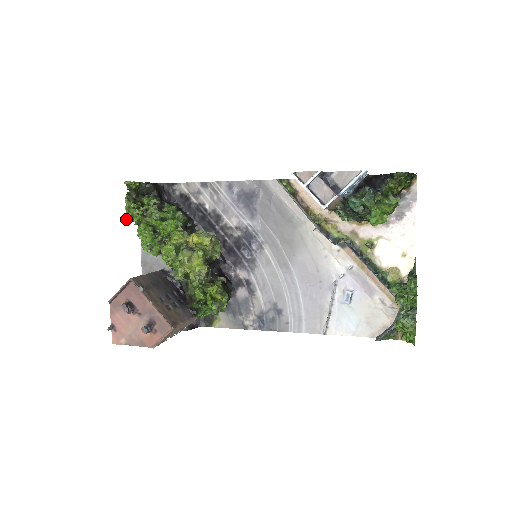
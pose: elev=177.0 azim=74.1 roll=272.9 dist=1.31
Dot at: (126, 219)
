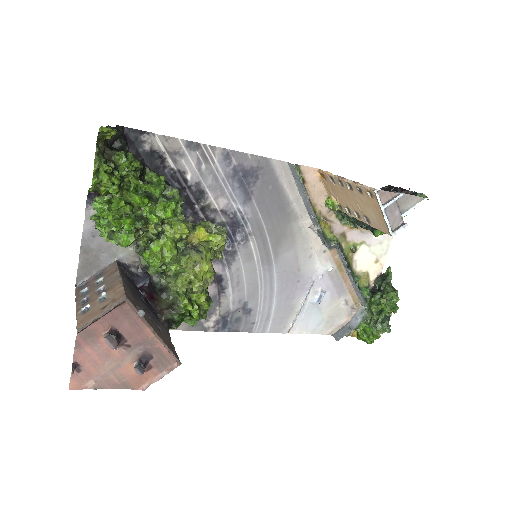
Dot at: (90, 189)
